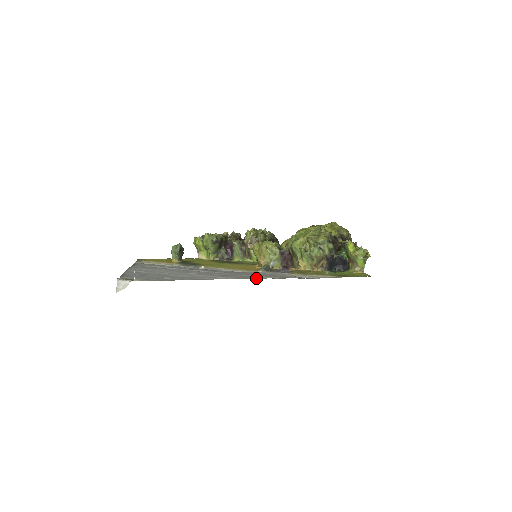
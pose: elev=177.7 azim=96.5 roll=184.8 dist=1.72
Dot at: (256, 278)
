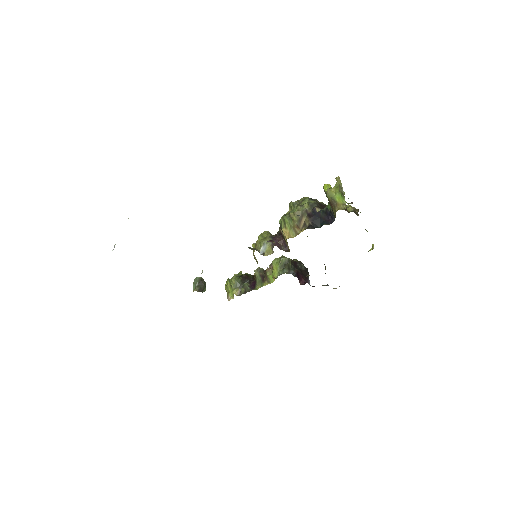
Dot at: occluded
